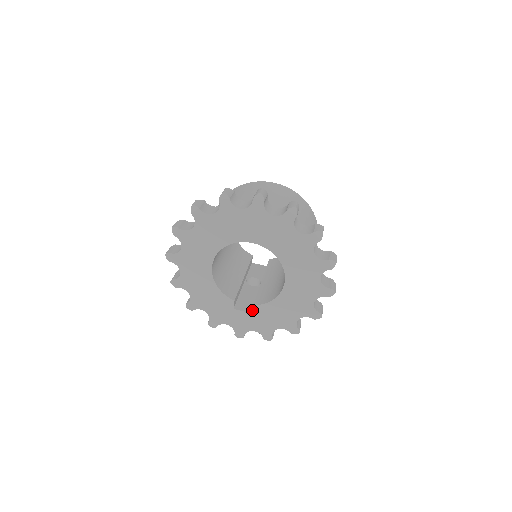
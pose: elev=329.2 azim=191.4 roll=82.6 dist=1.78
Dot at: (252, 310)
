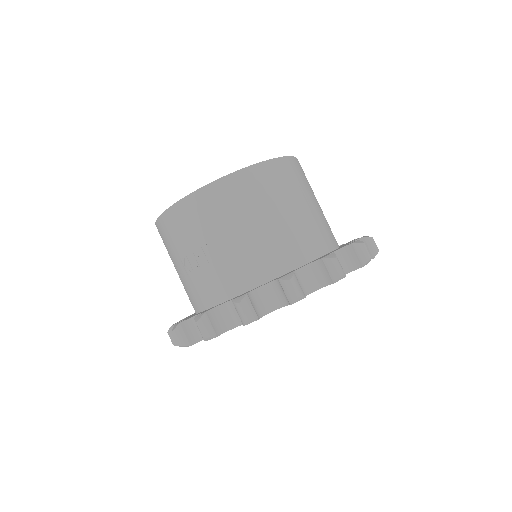
Dot at: occluded
